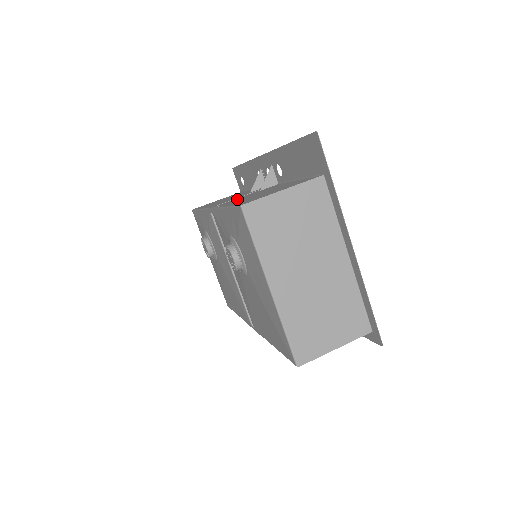
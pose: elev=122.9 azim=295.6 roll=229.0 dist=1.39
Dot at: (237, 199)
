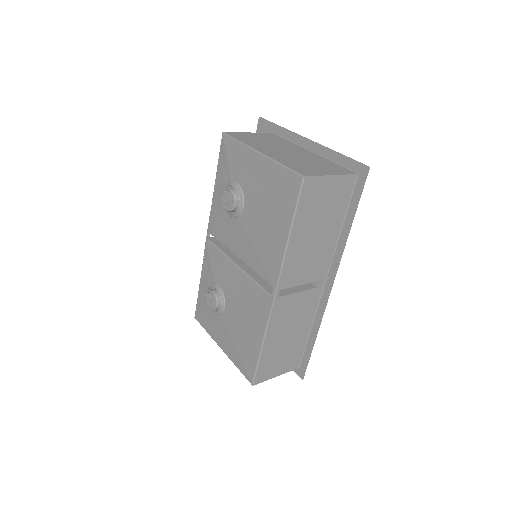
Dot at: occluded
